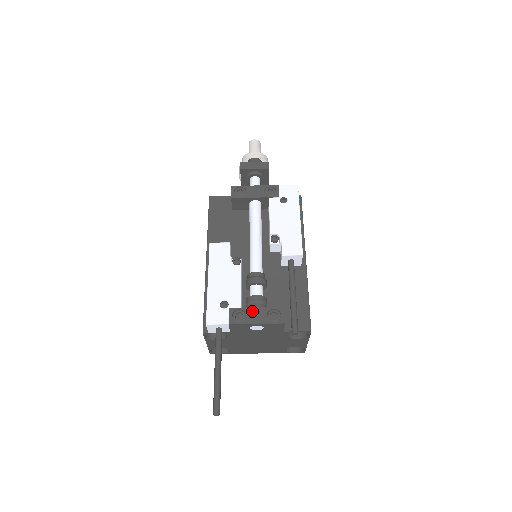
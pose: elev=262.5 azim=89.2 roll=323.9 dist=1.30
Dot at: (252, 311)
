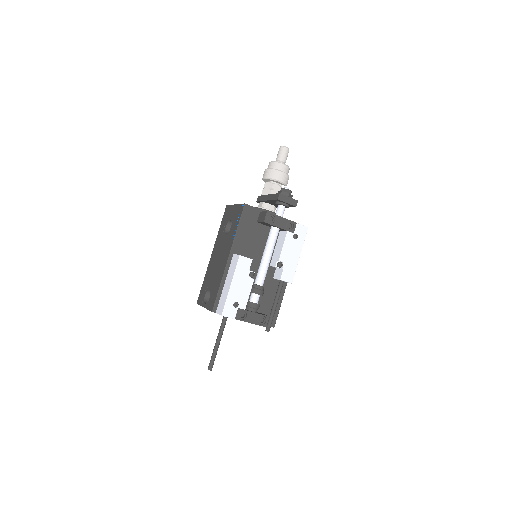
Dot at: (251, 314)
